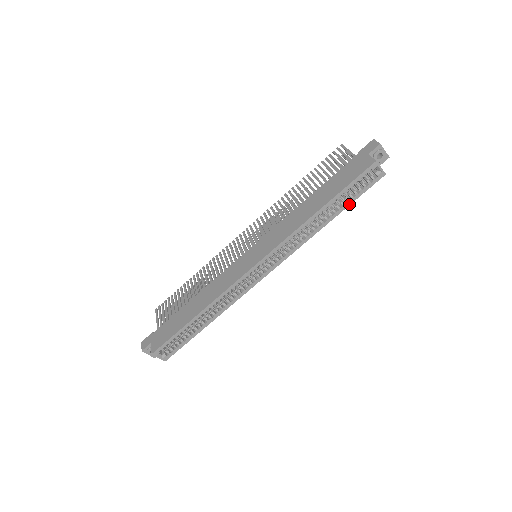
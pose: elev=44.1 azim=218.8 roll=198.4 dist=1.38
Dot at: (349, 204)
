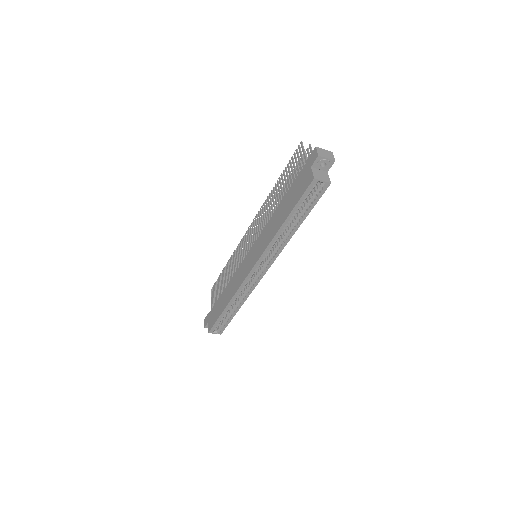
Dot at: (308, 213)
